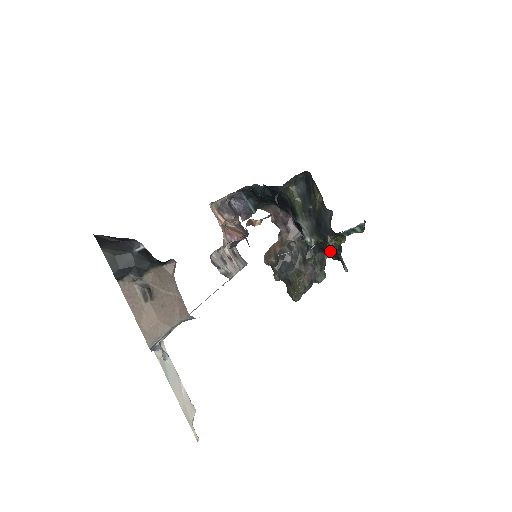
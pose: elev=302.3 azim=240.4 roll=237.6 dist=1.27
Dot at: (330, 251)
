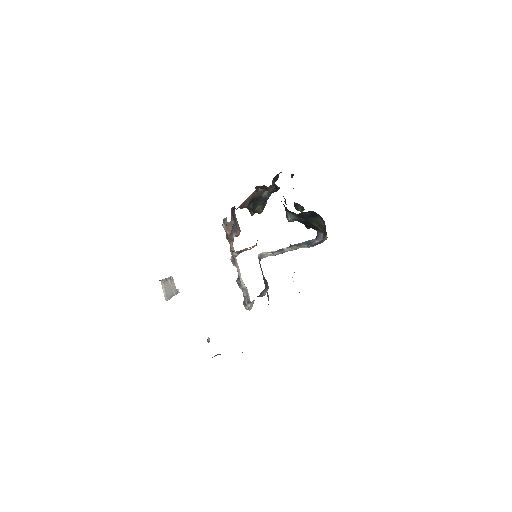
Dot at: occluded
